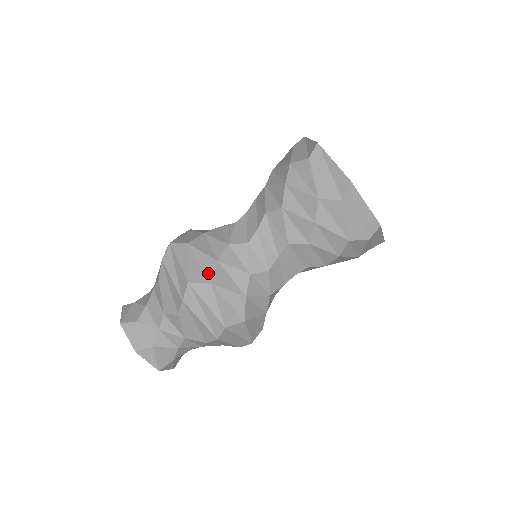
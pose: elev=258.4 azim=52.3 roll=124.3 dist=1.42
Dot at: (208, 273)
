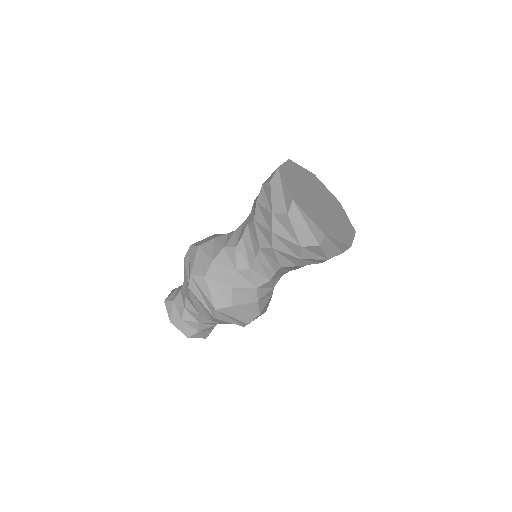
Dot at: (255, 311)
